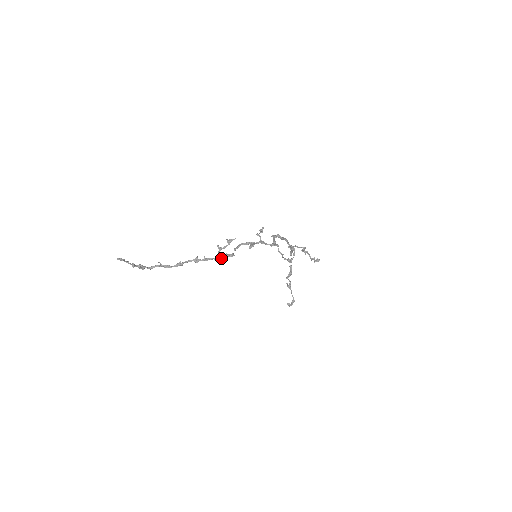
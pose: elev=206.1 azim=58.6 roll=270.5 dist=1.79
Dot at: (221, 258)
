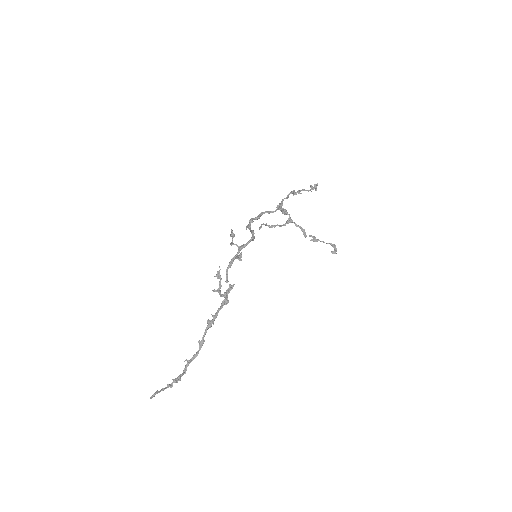
Dot at: (225, 300)
